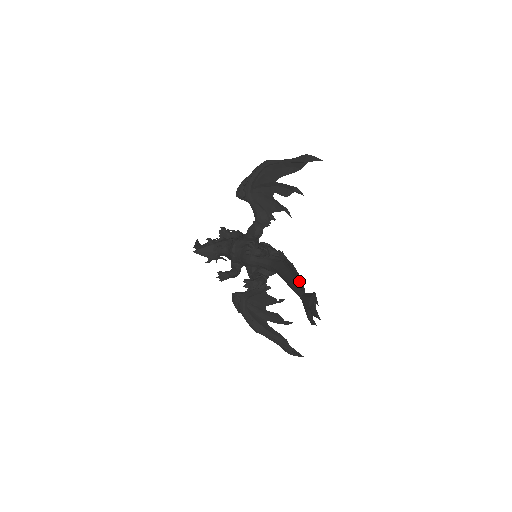
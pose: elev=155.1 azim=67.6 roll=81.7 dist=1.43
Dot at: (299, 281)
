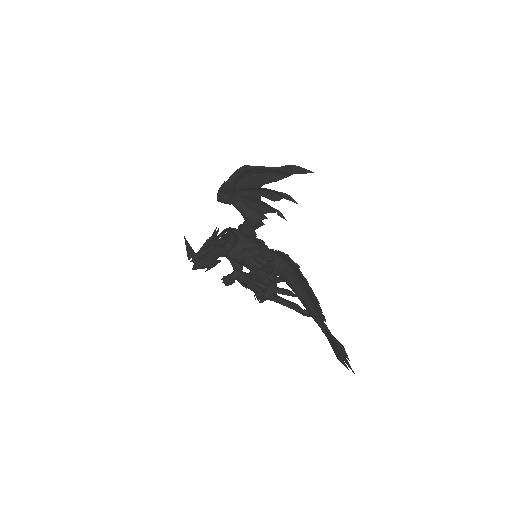
Dot at: (315, 305)
